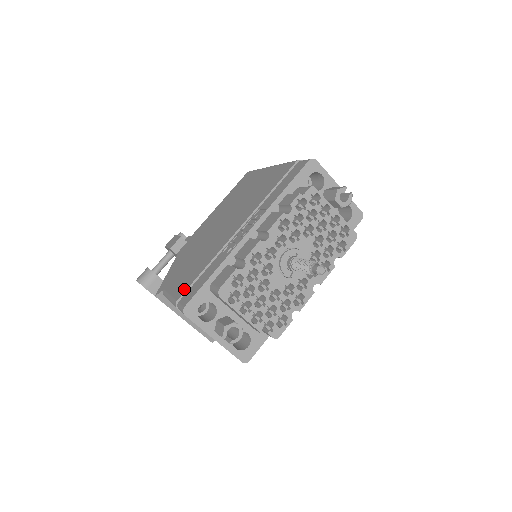
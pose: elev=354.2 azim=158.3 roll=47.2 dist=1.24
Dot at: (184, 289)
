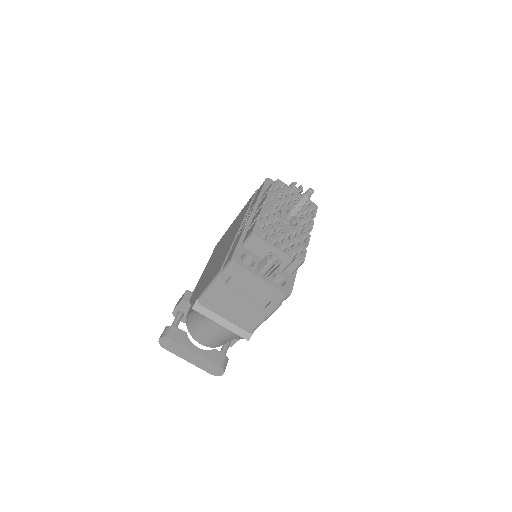
Dot at: (222, 264)
